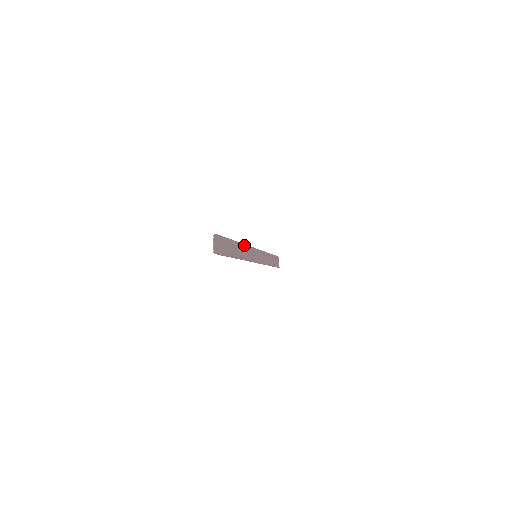
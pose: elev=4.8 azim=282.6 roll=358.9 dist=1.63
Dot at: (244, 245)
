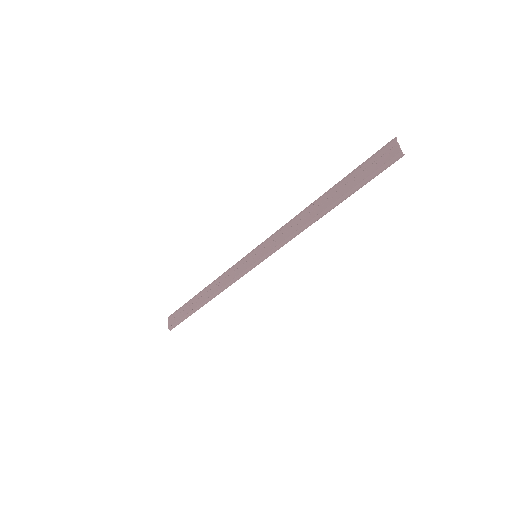
Dot at: (296, 216)
